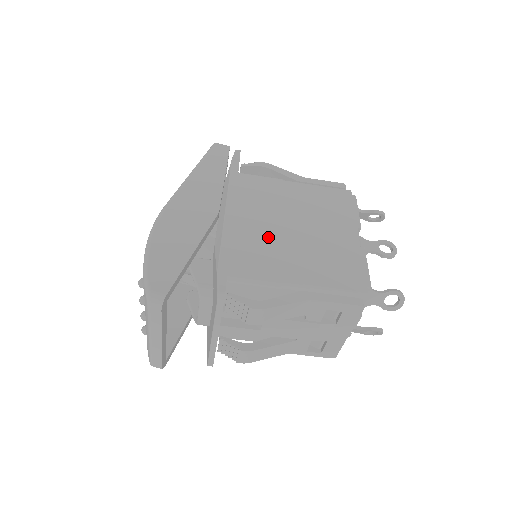
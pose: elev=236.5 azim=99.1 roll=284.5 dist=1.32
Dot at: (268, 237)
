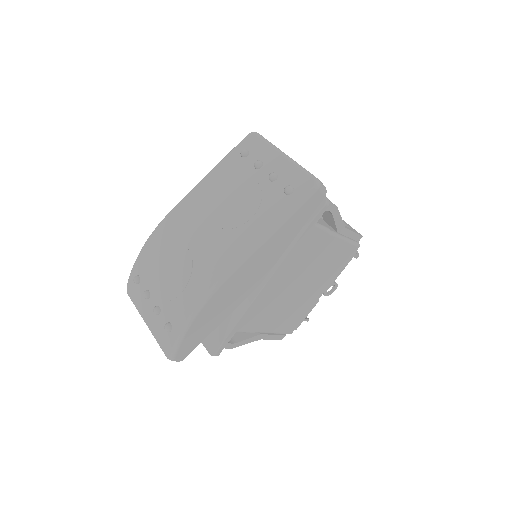
Dot at: (274, 296)
